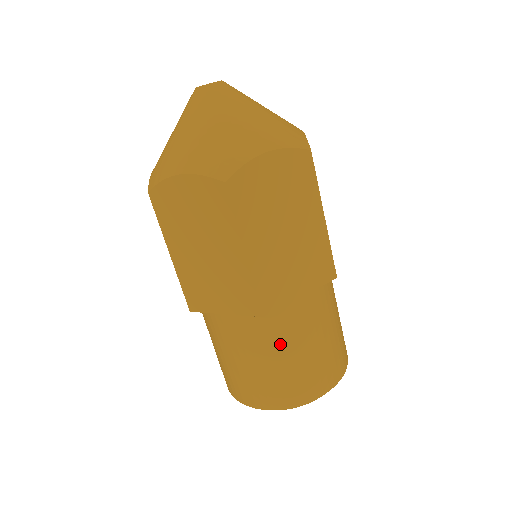
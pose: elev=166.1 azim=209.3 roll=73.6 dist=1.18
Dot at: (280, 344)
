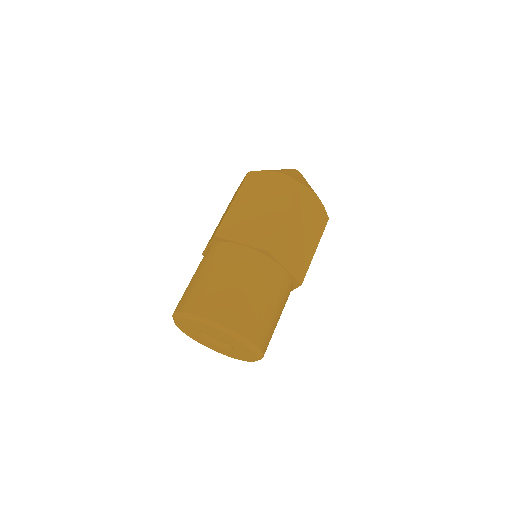
Dot at: (258, 281)
